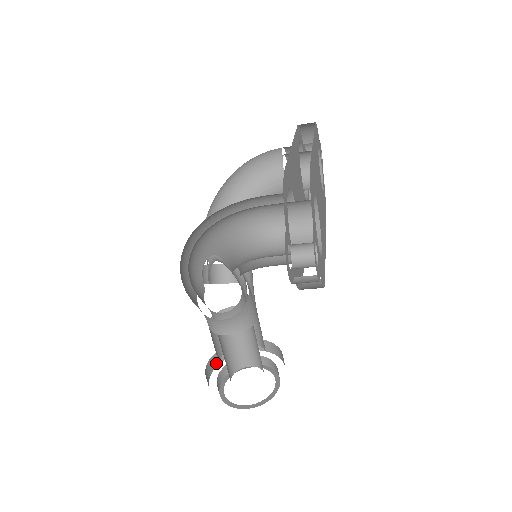
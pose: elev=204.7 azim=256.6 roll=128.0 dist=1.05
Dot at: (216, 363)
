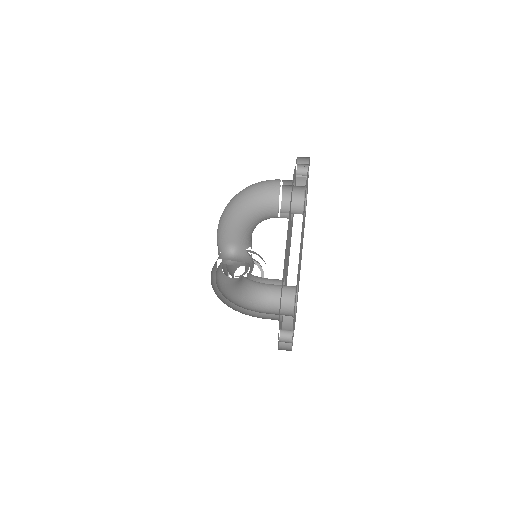
Dot at: occluded
